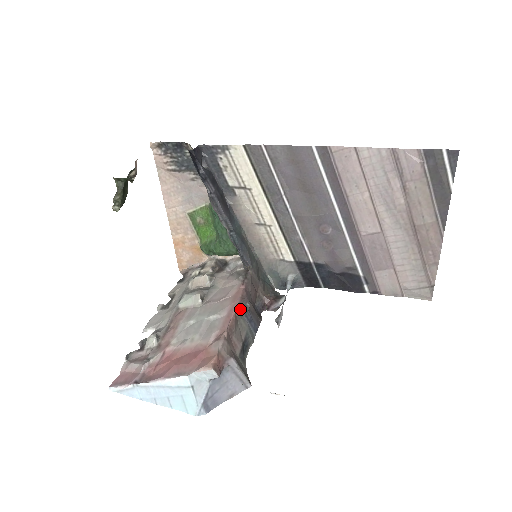
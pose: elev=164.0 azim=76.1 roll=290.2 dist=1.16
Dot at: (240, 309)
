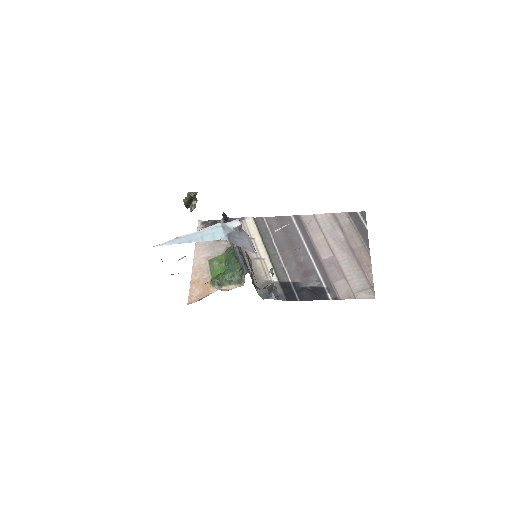
Dot at: occluded
